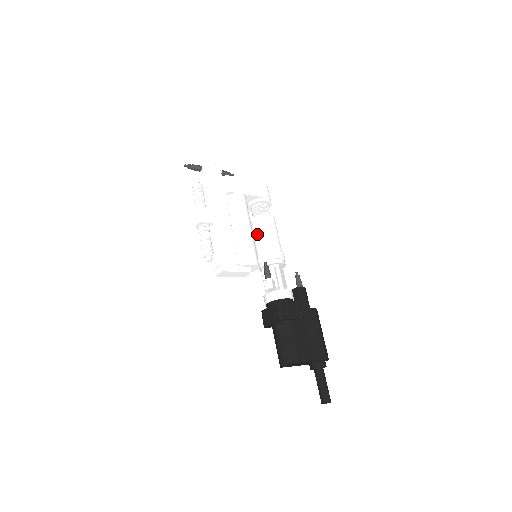
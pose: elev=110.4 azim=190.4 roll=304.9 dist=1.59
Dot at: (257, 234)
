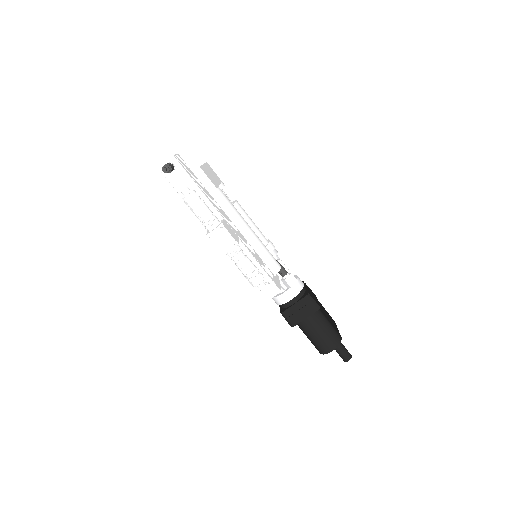
Dot at: occluded
